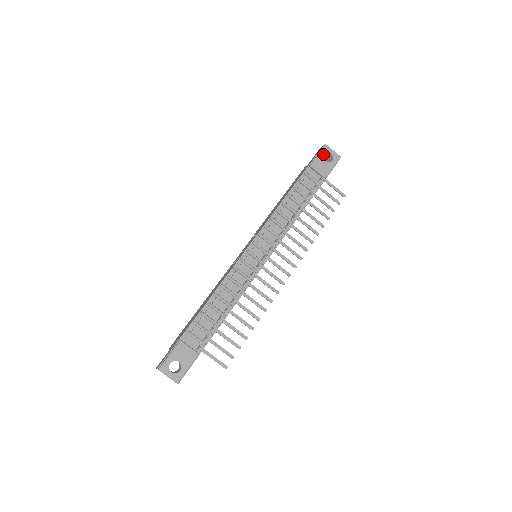
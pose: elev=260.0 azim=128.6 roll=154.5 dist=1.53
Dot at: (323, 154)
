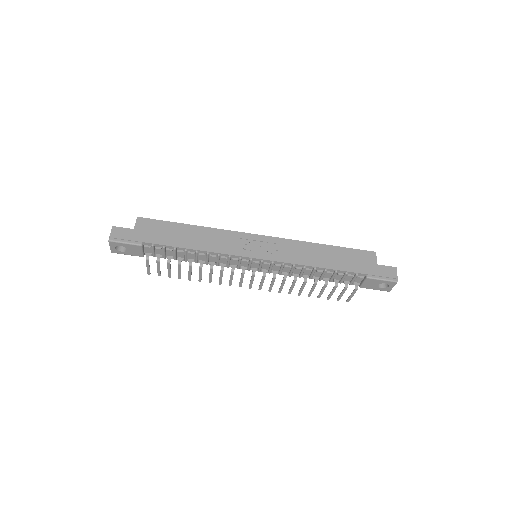
Dot at: (385, 282)
